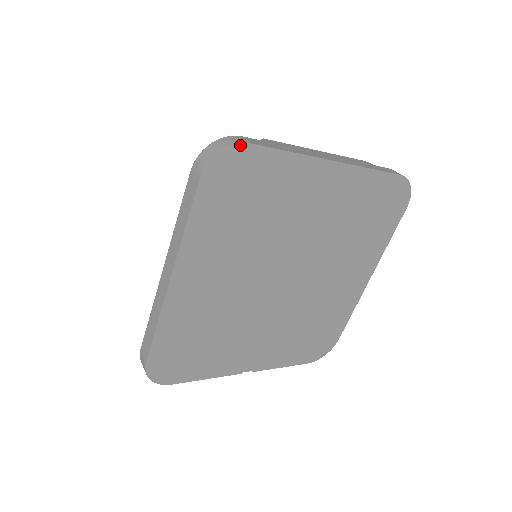
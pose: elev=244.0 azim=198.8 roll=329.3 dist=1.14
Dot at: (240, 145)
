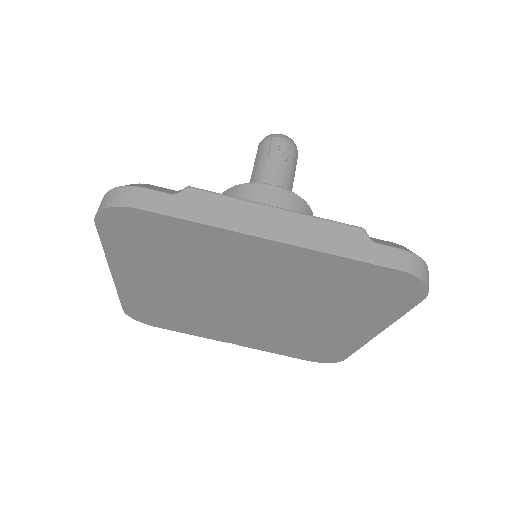
Dot at: (124, 207)
